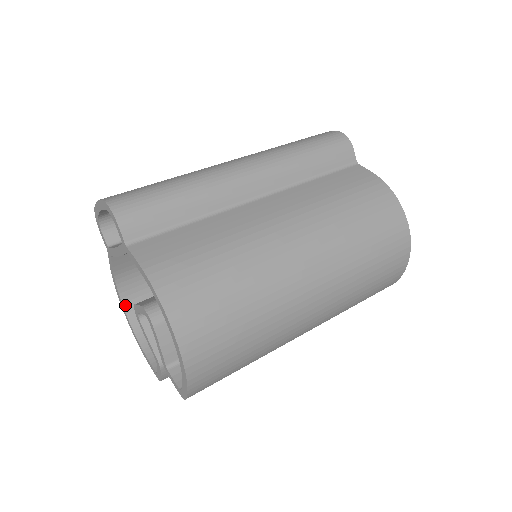
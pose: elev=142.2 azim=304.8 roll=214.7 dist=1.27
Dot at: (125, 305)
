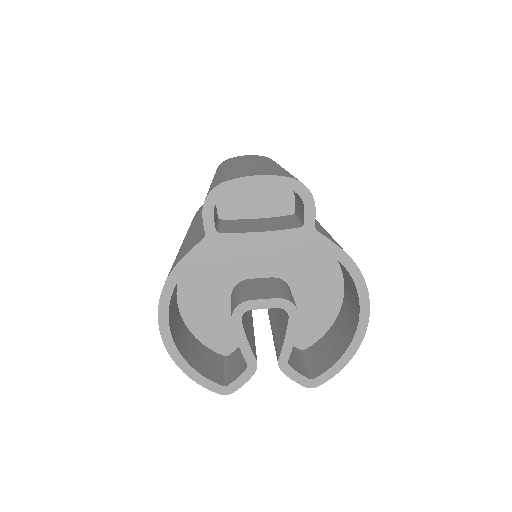
Dot at: (169, 312)
